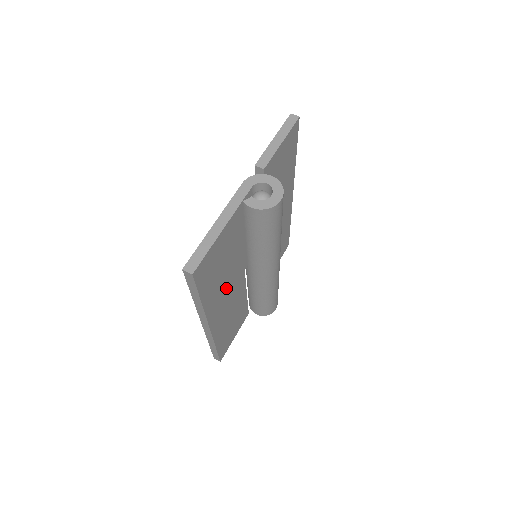
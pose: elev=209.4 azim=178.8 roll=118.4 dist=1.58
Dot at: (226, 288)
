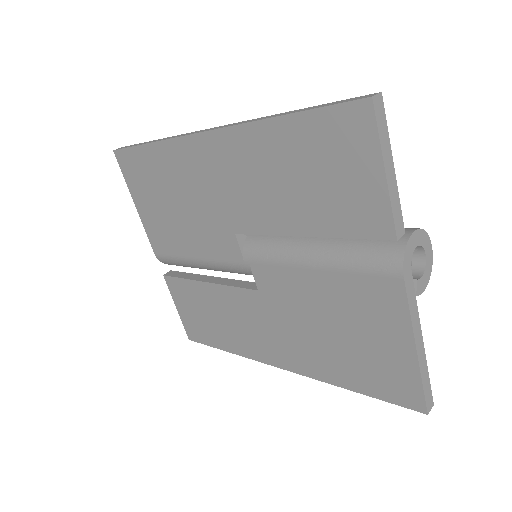
Dot at: occluded
